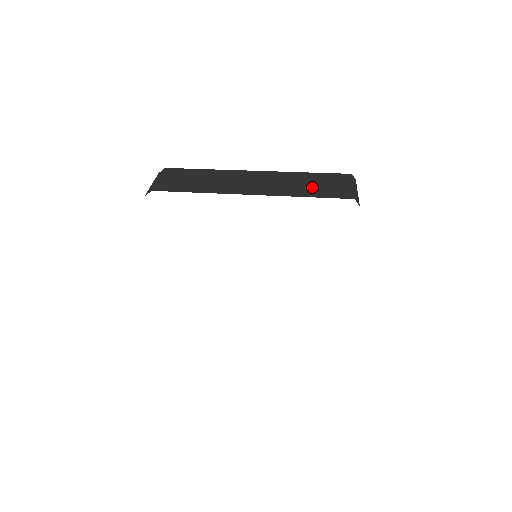
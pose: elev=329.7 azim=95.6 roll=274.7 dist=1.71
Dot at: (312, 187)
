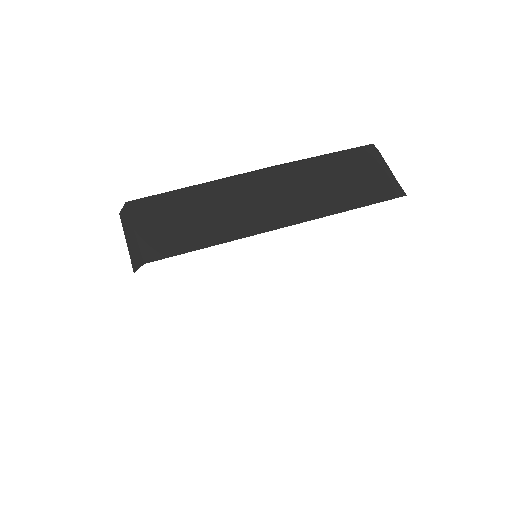
Dot at: (346, 186)
